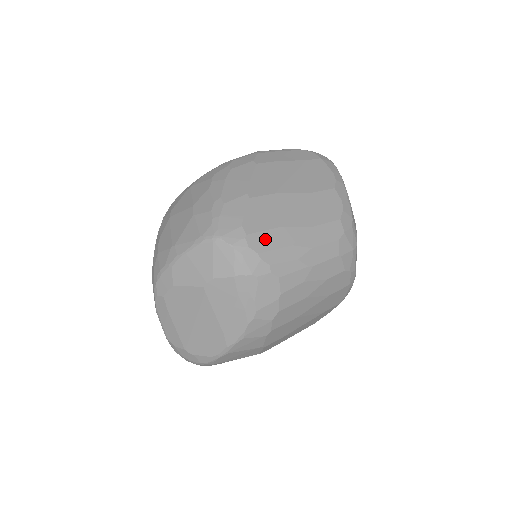
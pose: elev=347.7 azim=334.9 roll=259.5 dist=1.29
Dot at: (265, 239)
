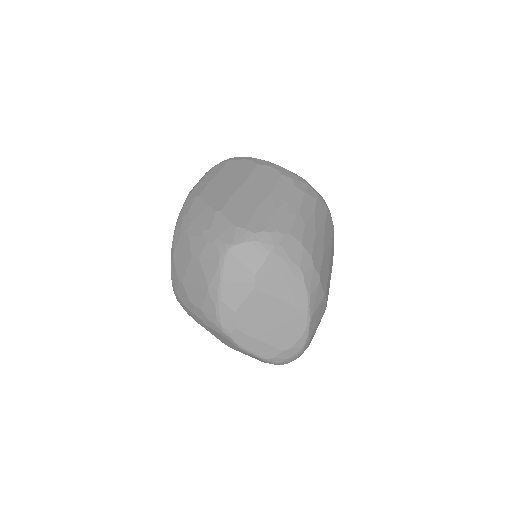
Dot at: (257, 221)
